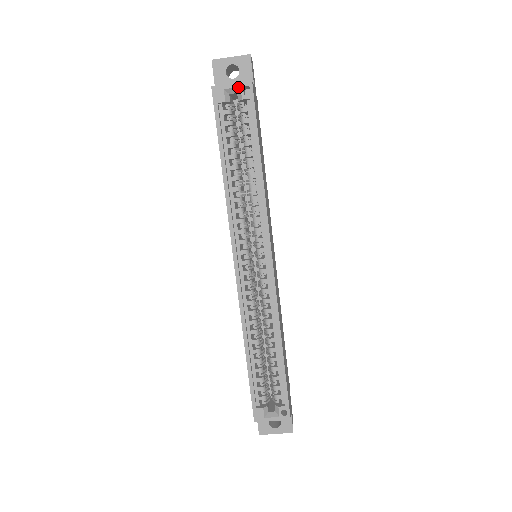
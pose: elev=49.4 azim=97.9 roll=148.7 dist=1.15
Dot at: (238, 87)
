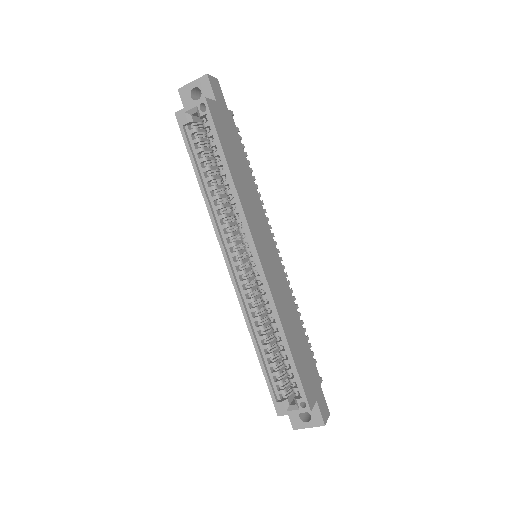
Dot at: (195, 107)
